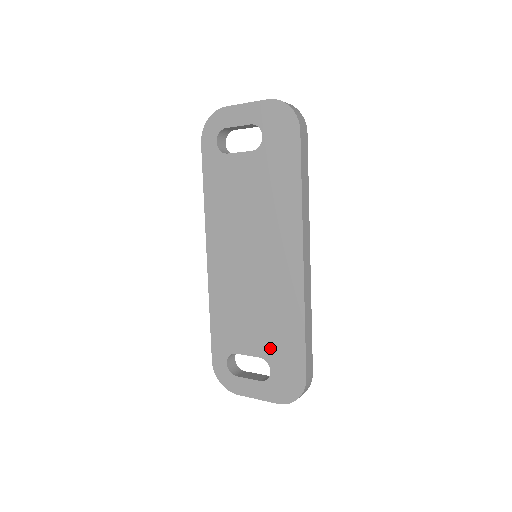
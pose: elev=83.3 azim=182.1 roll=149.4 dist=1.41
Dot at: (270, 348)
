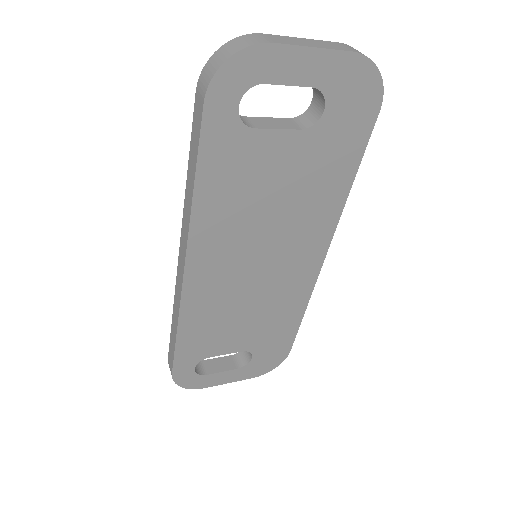
Dot at: (258, 341)
